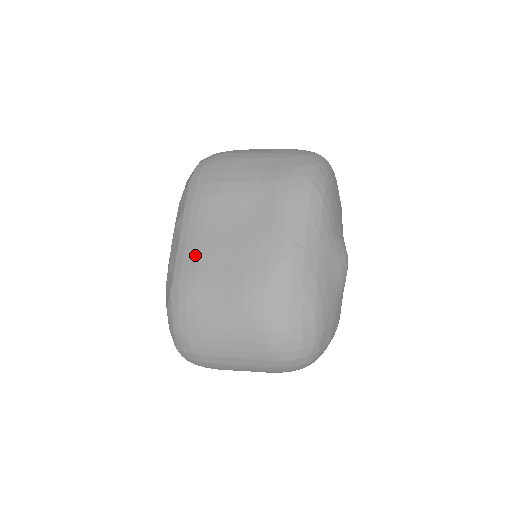
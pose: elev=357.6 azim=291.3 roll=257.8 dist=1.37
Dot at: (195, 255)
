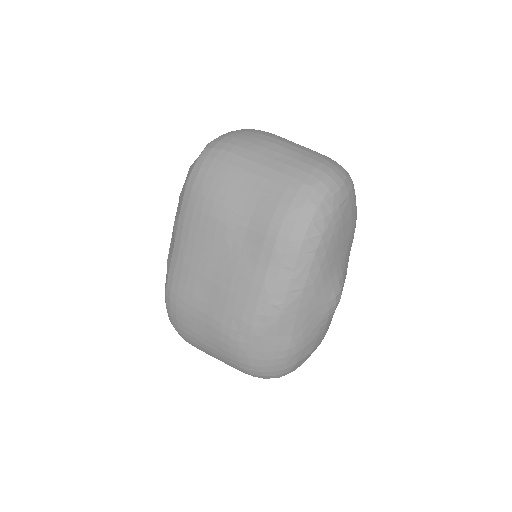
Dot at: (184, 272)
